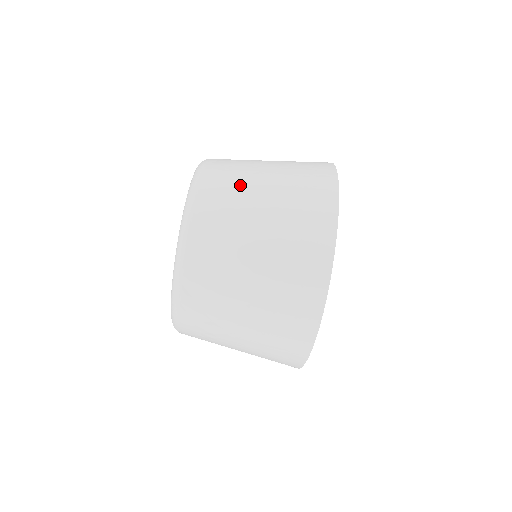
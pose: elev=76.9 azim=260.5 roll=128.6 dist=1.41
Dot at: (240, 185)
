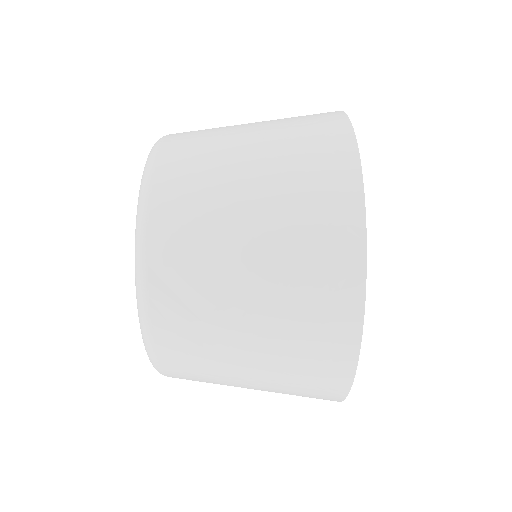
Dot at: (216, 134)
